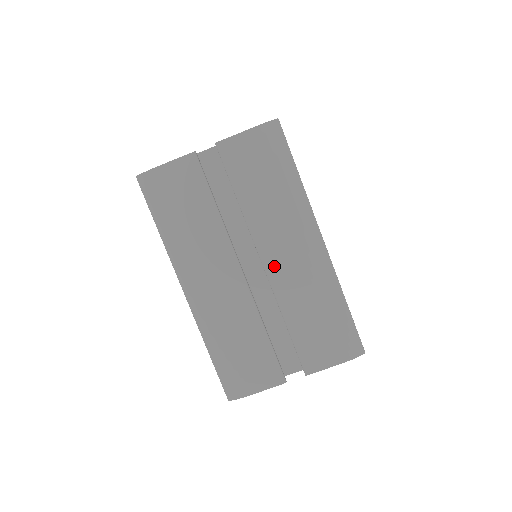
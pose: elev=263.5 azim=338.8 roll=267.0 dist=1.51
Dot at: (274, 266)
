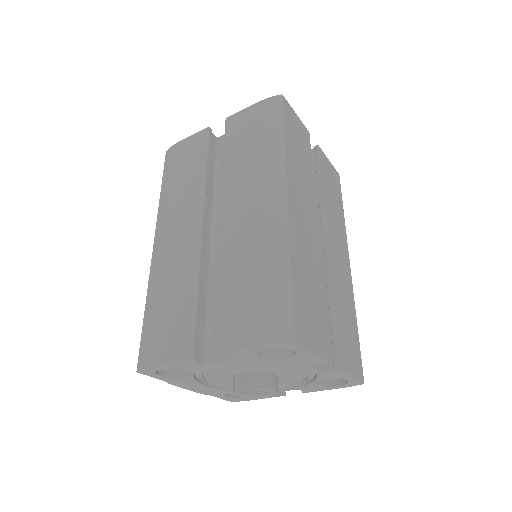
Dot at: (230, 221)
